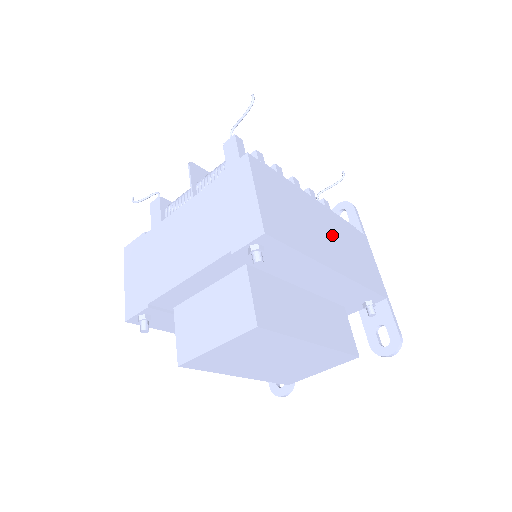
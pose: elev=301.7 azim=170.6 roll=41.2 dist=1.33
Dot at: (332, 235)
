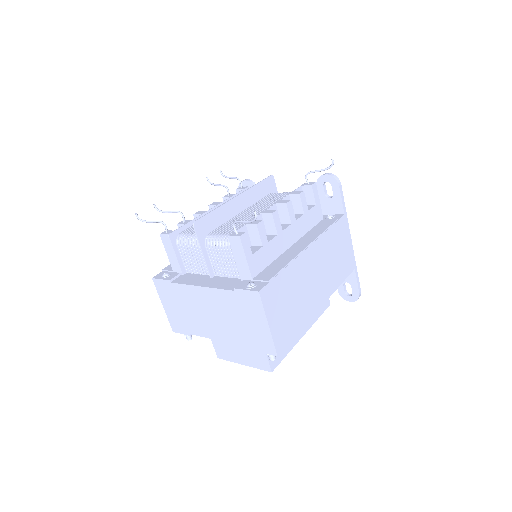
Dot at: (319, 269)
